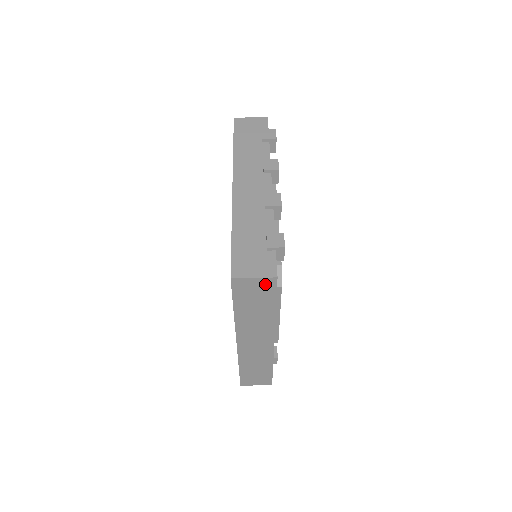
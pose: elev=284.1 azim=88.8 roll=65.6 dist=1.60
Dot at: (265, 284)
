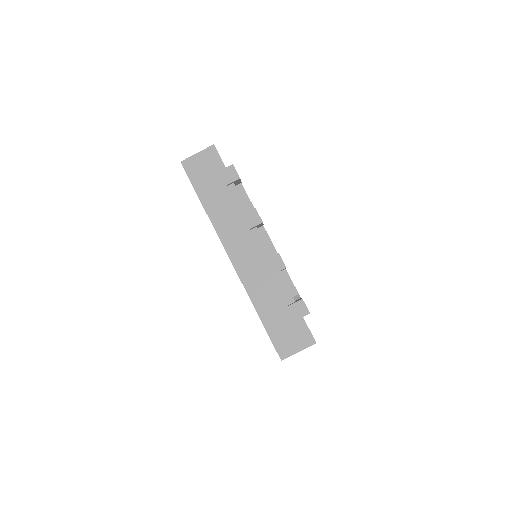
Dot at: occluded
